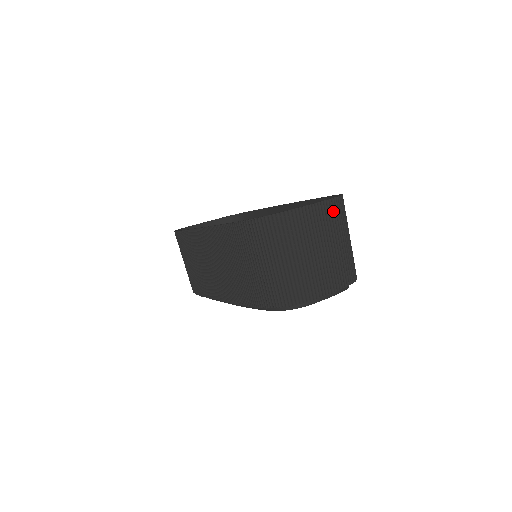
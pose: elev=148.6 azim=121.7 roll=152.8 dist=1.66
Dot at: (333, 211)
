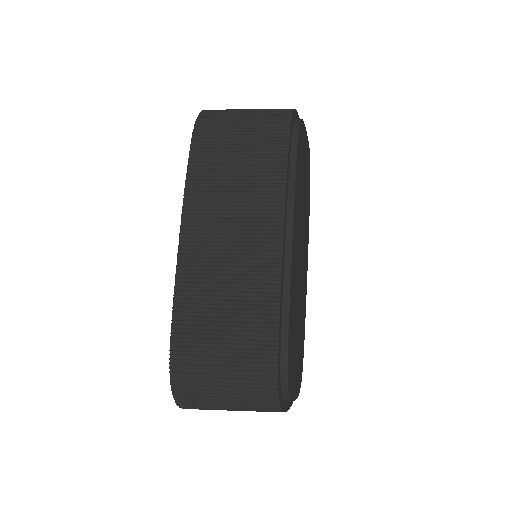
Dot at: occluded
